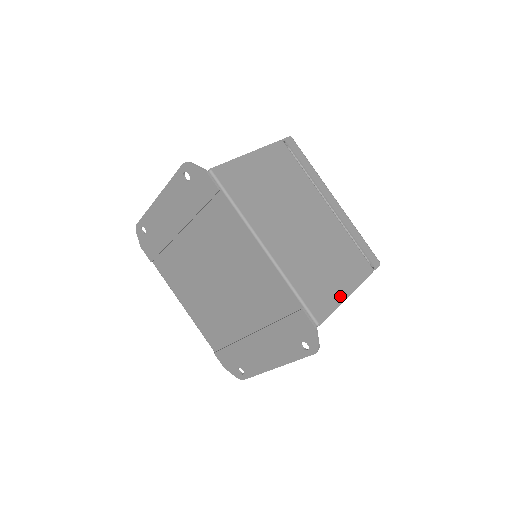
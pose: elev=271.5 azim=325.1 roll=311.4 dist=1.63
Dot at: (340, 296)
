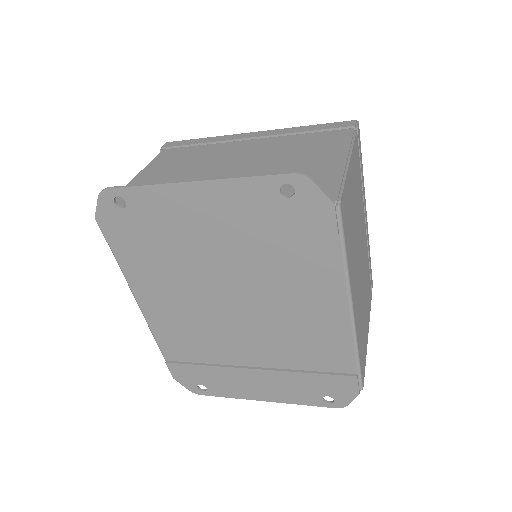
Dot at: (367, 343)
